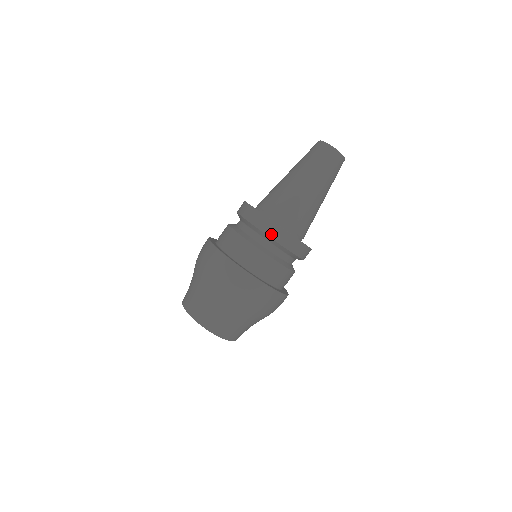
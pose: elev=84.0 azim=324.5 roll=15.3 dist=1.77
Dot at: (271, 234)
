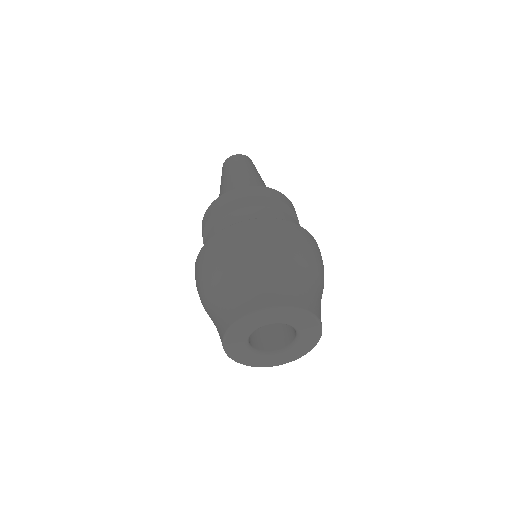
Dot at: (226, 201)
